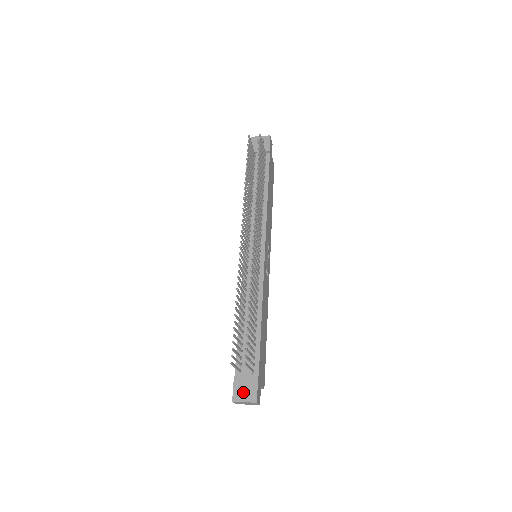
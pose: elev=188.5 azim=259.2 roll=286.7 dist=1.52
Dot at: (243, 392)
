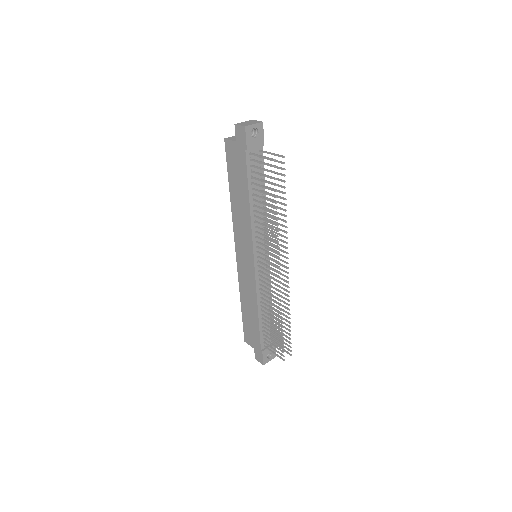
Dot at: occluded
